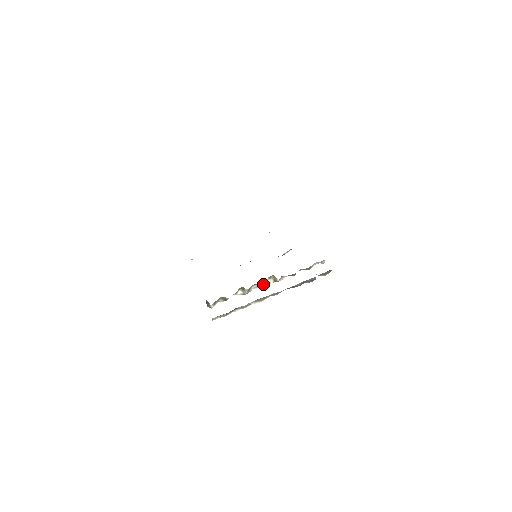
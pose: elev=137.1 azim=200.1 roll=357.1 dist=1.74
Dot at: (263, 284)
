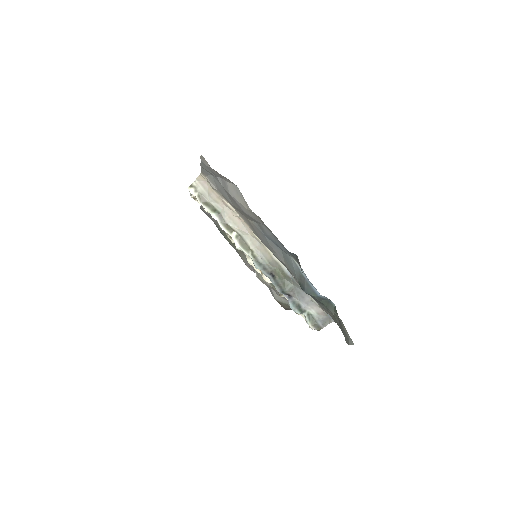
Dot at: occluded
